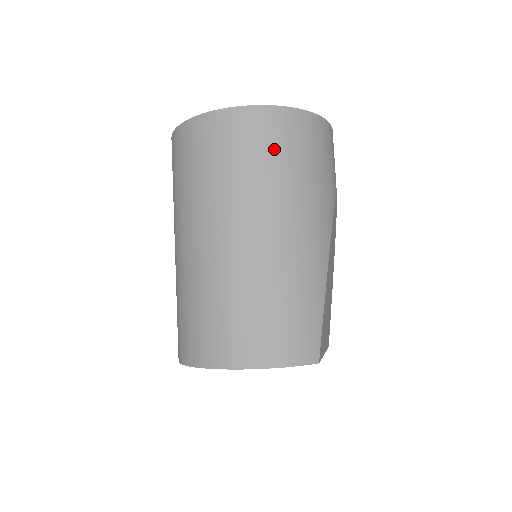
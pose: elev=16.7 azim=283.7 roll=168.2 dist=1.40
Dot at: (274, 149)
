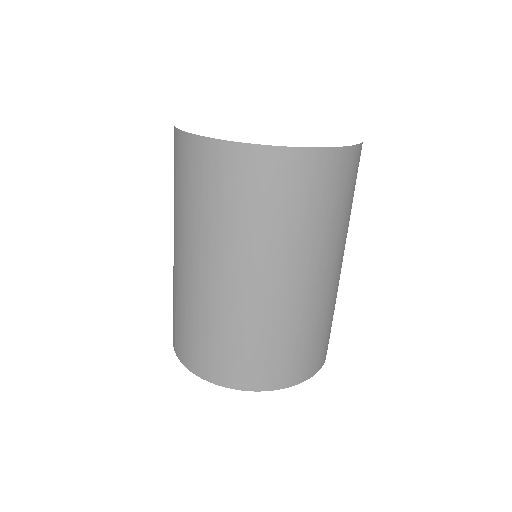
Dot at: (342, 194)
